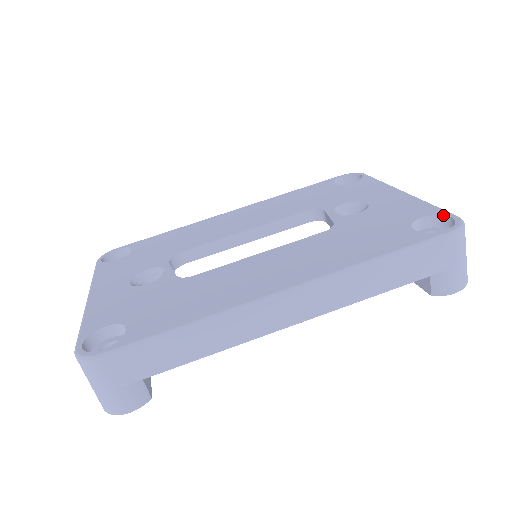
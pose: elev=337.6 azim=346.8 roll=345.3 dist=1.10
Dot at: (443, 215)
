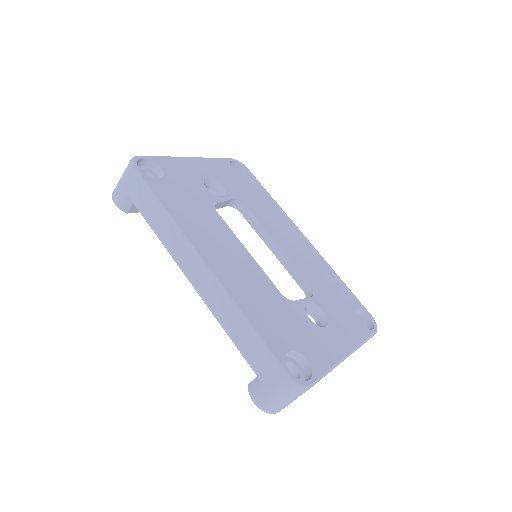
Dot at: (312, 374)
